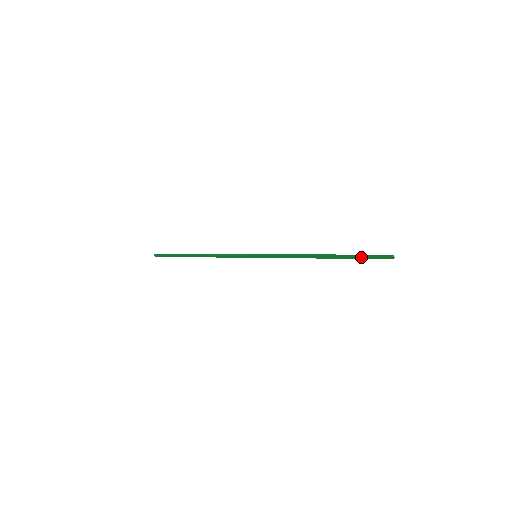
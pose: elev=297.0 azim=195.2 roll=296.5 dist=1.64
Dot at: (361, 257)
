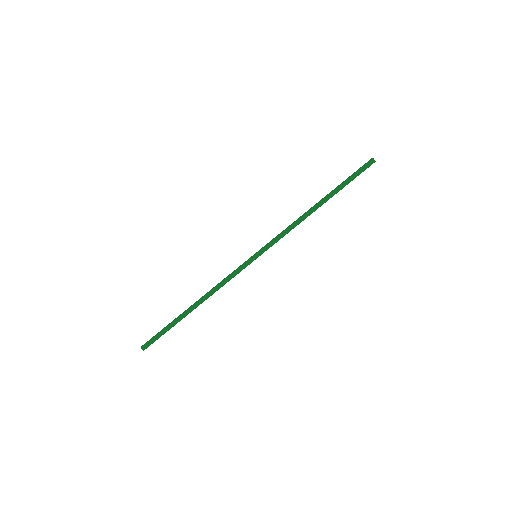
Dot at: (349, 179)
